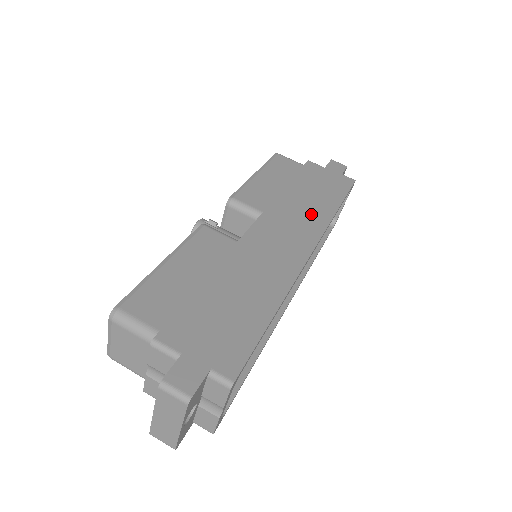
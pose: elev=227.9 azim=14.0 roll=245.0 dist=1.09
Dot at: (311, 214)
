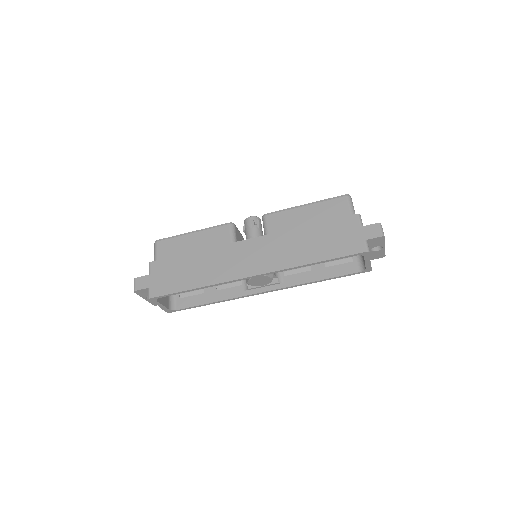
Dot at: (288, 255)
